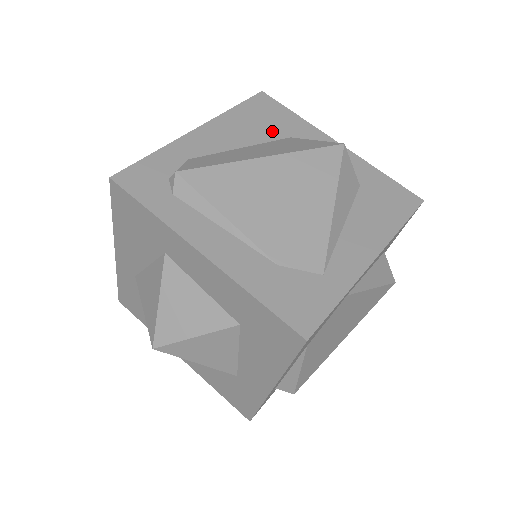
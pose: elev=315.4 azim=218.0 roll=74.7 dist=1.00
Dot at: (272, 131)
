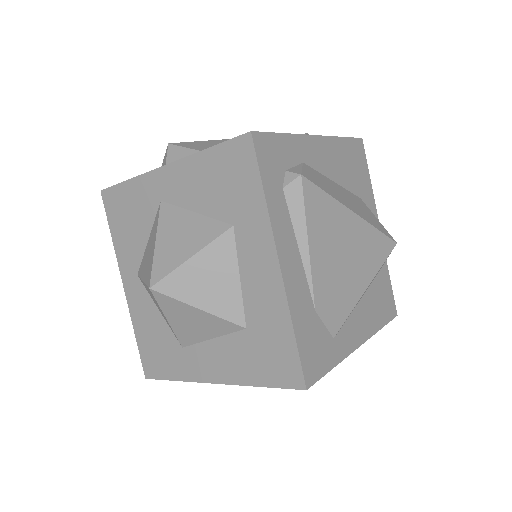
Dot at: (354, 182)
